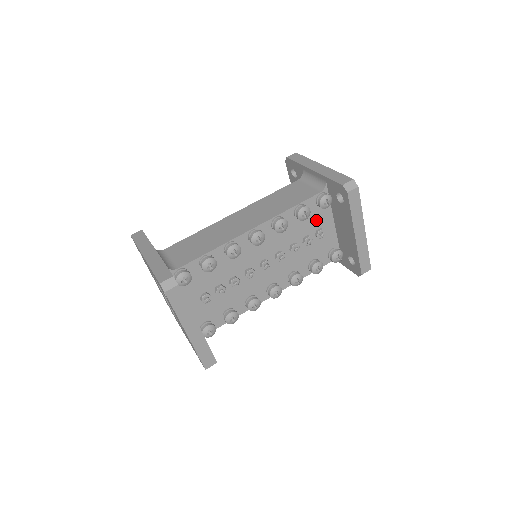
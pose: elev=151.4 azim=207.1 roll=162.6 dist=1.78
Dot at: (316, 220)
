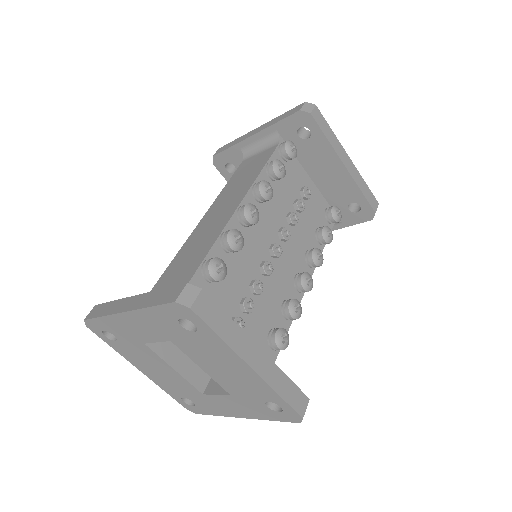
Dot at: (292, 179)
